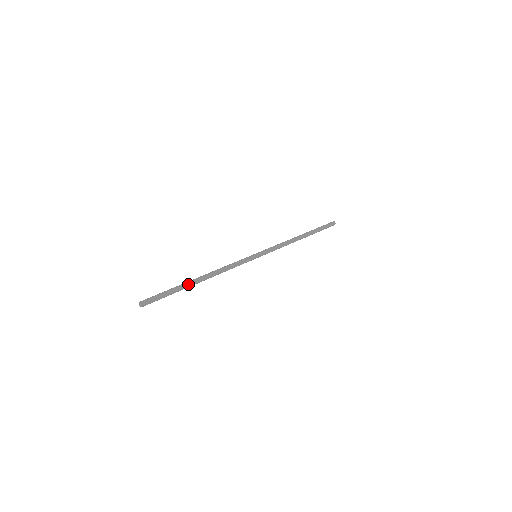
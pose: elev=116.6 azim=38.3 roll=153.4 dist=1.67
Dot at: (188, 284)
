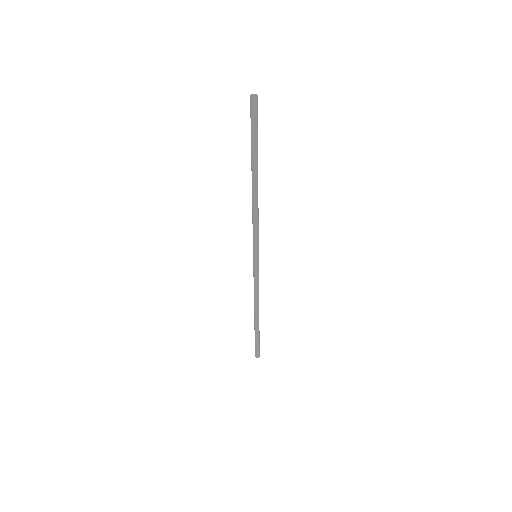
Dot at: (256, 160)
